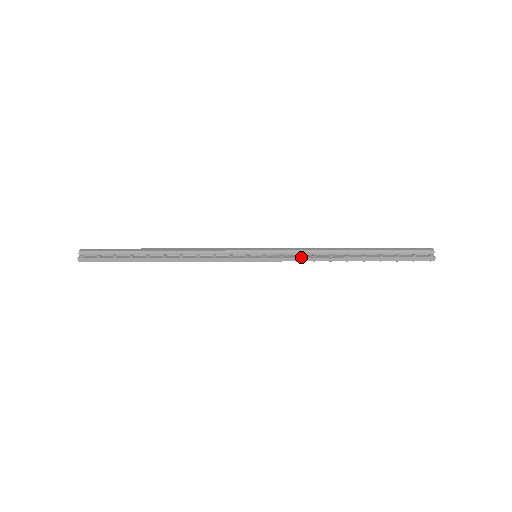
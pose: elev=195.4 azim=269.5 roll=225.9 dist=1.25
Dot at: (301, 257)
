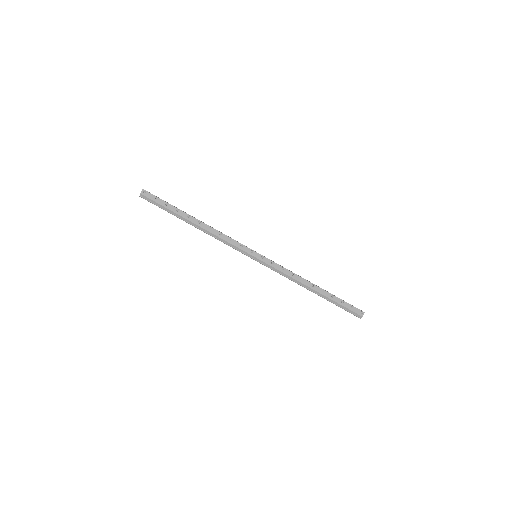
Dot at: (285, 268)
